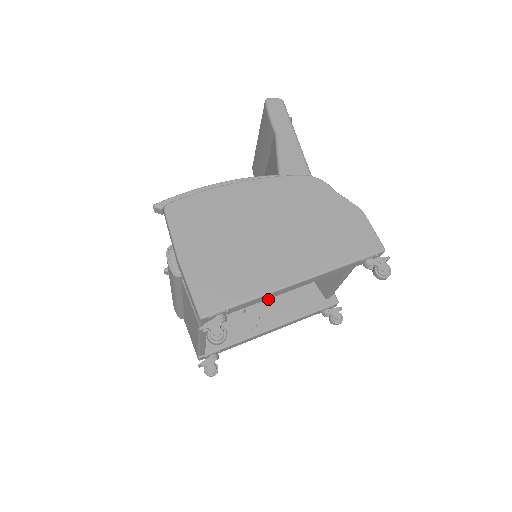
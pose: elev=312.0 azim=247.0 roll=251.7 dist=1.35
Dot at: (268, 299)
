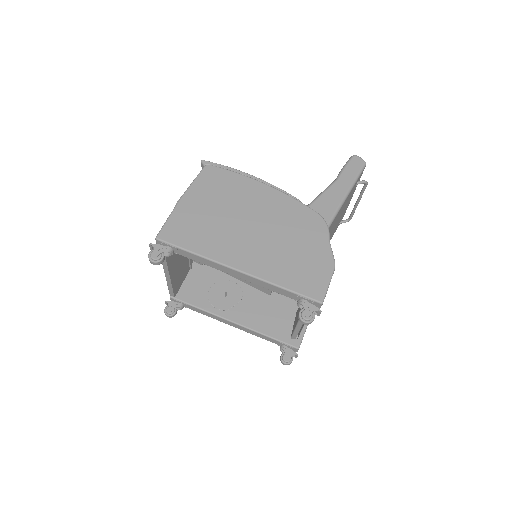
Dot at: (250, 302)
